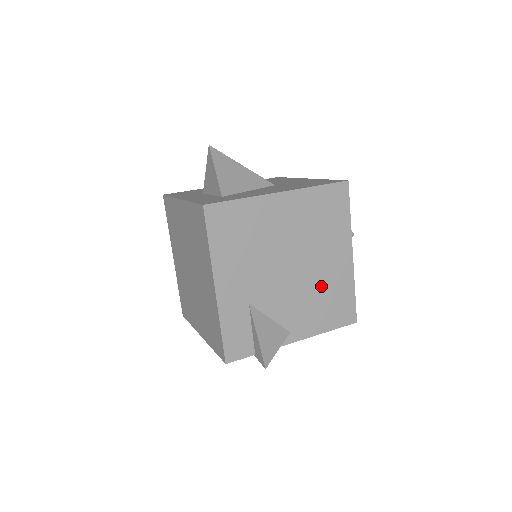
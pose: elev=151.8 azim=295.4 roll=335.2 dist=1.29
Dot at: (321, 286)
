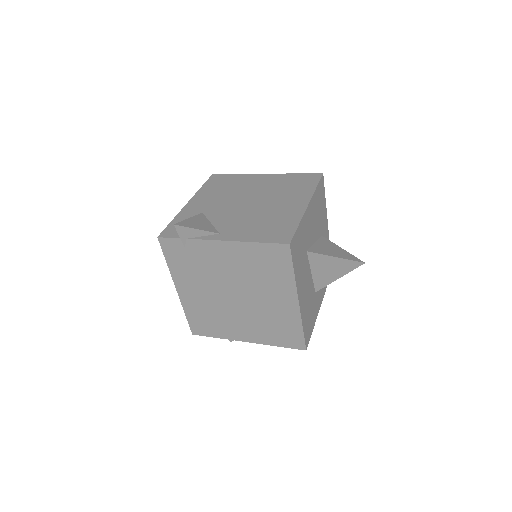
Dot at: (267, 216)
